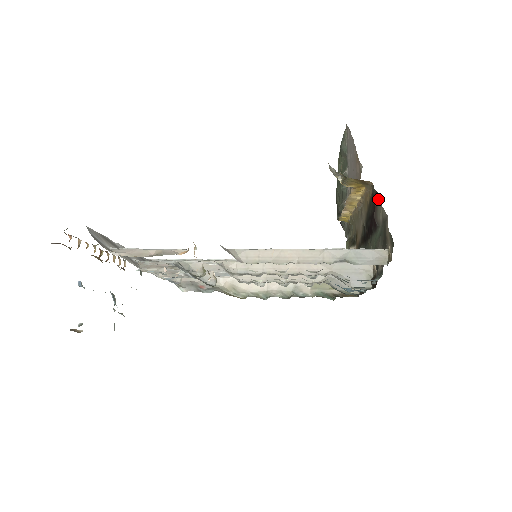
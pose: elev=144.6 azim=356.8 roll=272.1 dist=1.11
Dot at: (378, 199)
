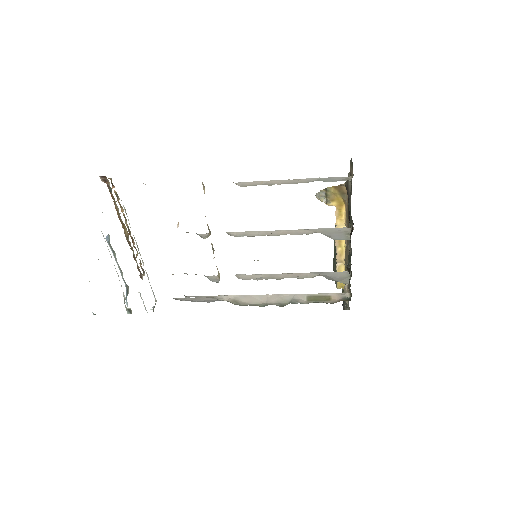
Dot at: occluded
